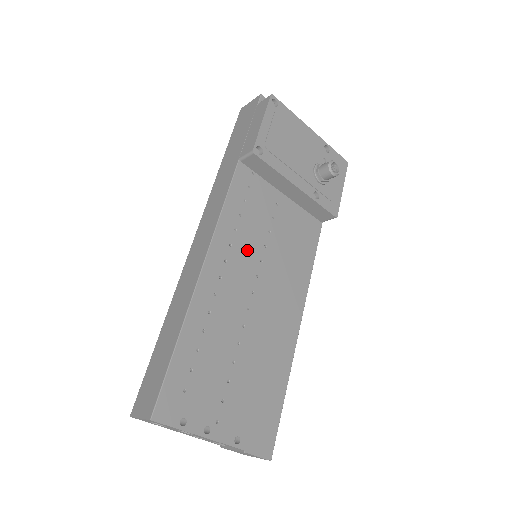
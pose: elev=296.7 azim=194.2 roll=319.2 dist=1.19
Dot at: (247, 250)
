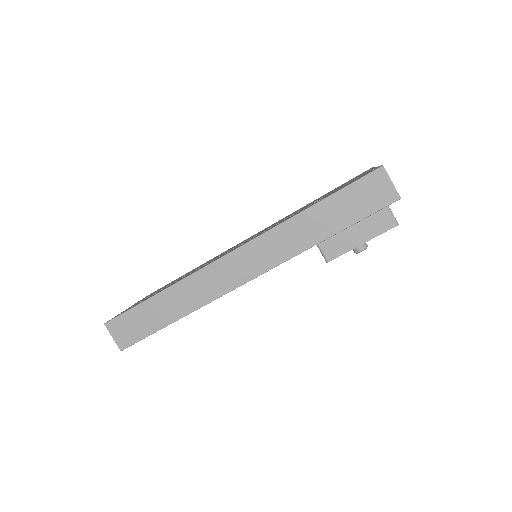
Dot at: occluded
